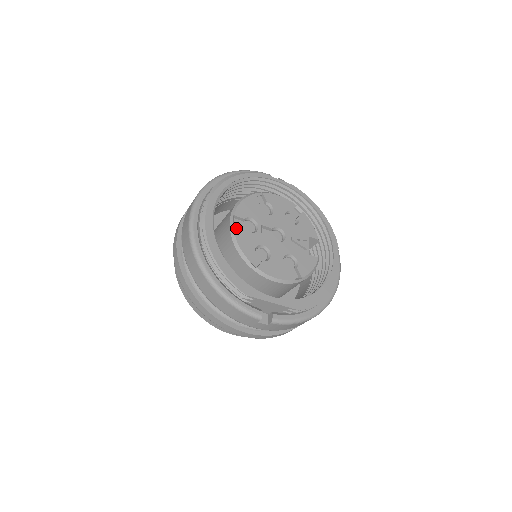
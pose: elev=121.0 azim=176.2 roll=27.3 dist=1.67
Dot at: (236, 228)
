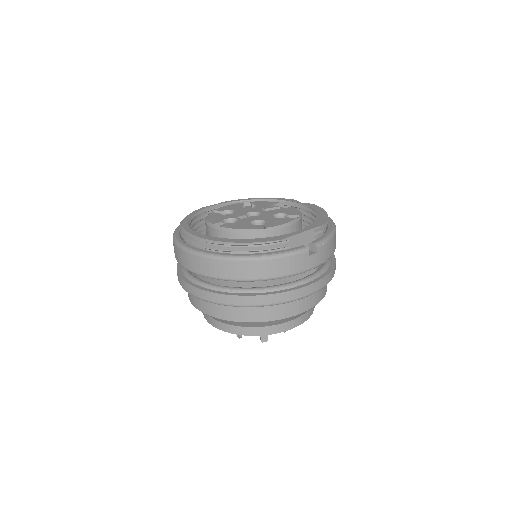
Dot at: (224, 226)
